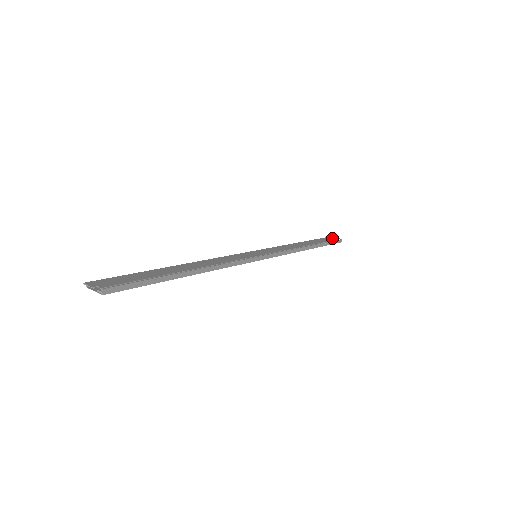
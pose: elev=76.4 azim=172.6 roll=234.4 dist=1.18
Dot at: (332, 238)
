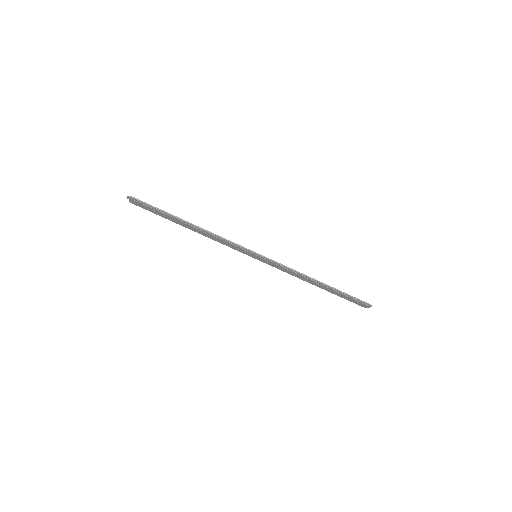
Dot at: occluded
